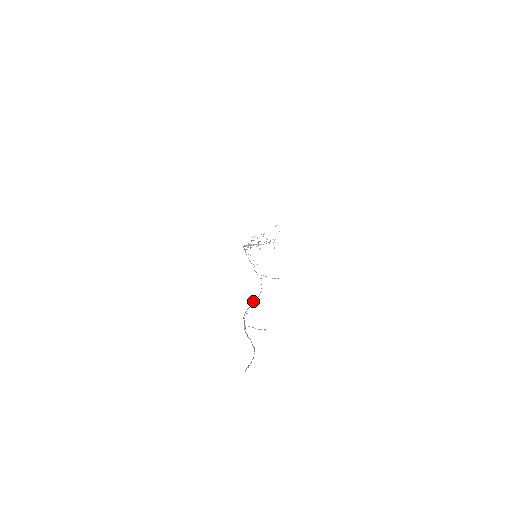
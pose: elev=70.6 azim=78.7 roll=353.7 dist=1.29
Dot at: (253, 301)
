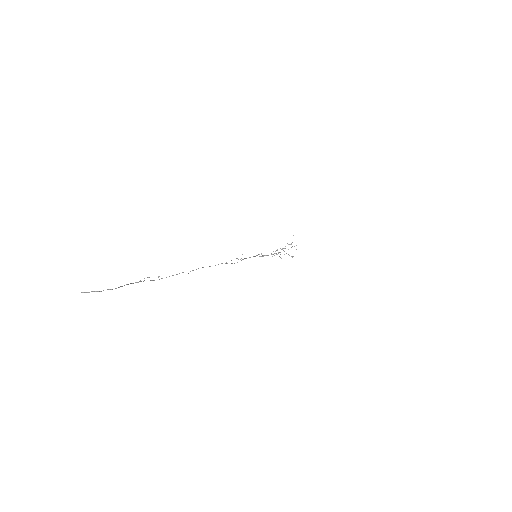
Dot at: (183, 272)
